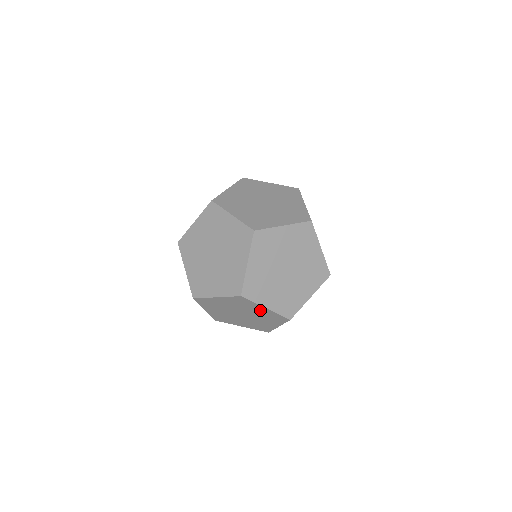
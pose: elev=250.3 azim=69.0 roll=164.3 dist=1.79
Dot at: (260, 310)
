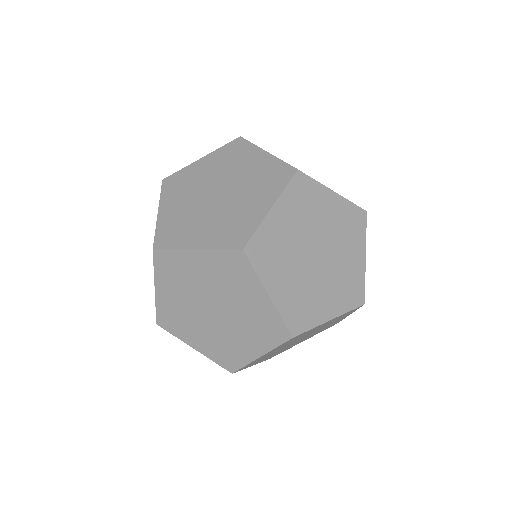
Dot at: occluded
